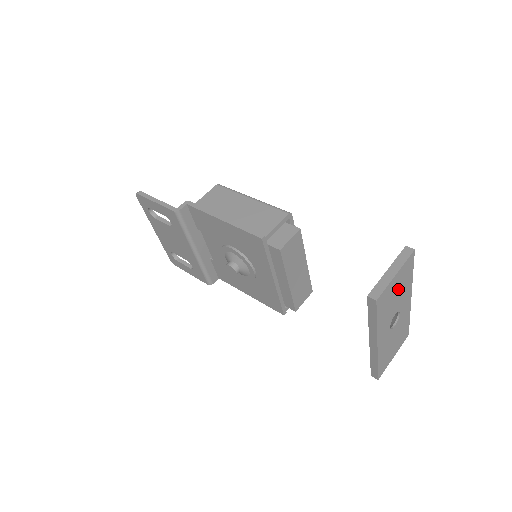
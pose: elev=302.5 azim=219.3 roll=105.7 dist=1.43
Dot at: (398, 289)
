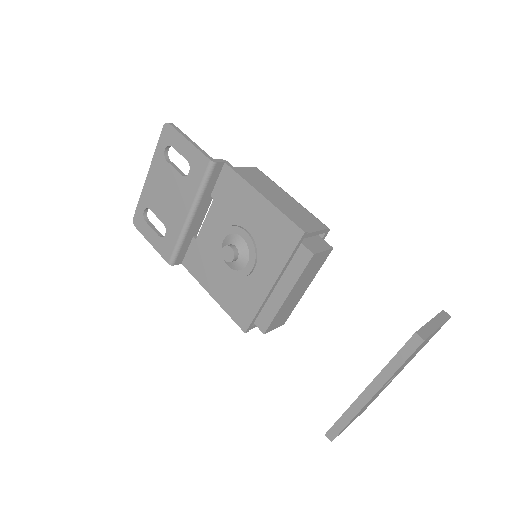
Dot at: (421, 347)
